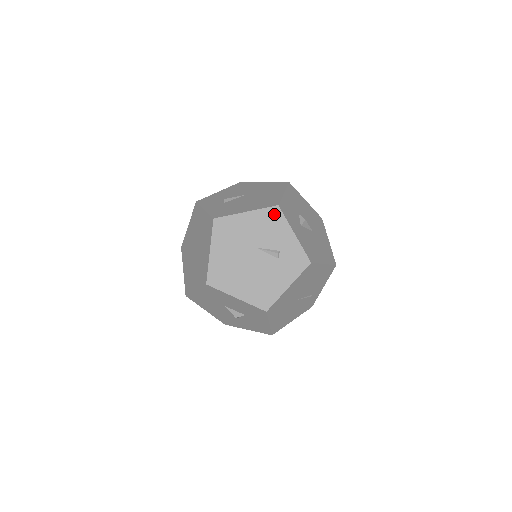
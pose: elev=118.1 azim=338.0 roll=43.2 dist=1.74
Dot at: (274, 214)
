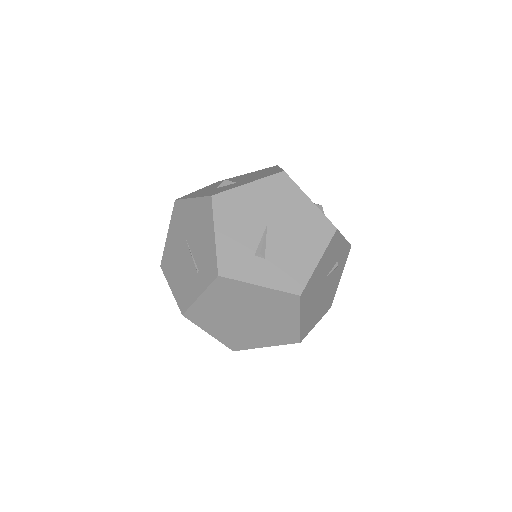
Dot at: (335, 239)
